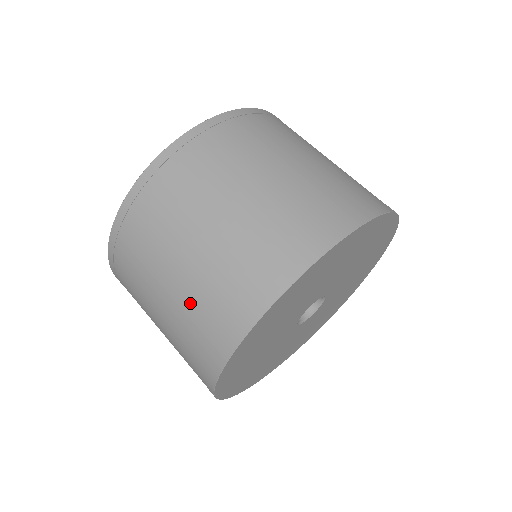
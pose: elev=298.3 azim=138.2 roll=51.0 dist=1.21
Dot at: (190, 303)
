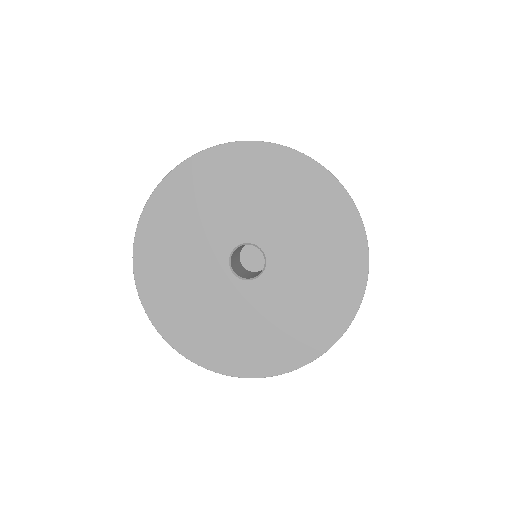
Dot at: occluded
